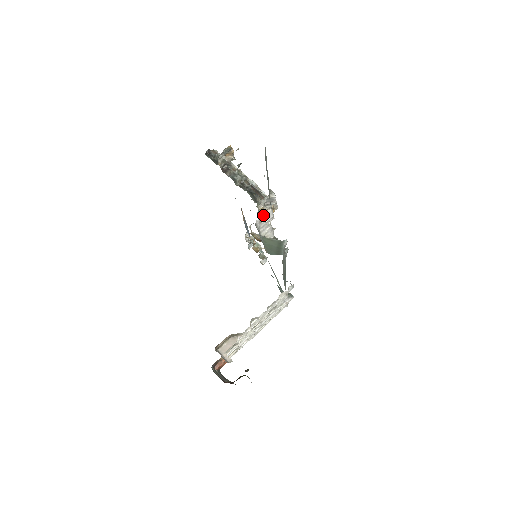
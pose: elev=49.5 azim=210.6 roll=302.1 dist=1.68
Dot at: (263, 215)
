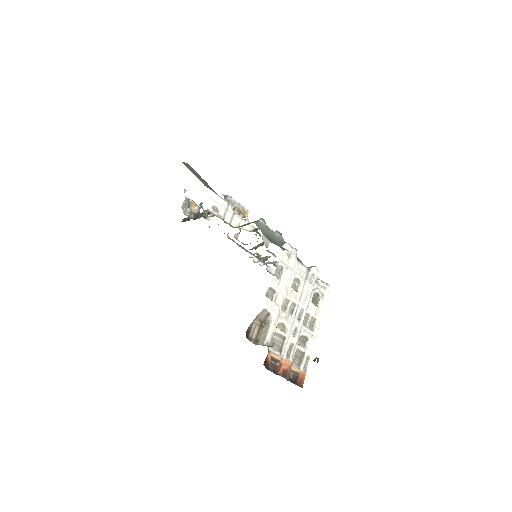
Dot at: (210, 201)
